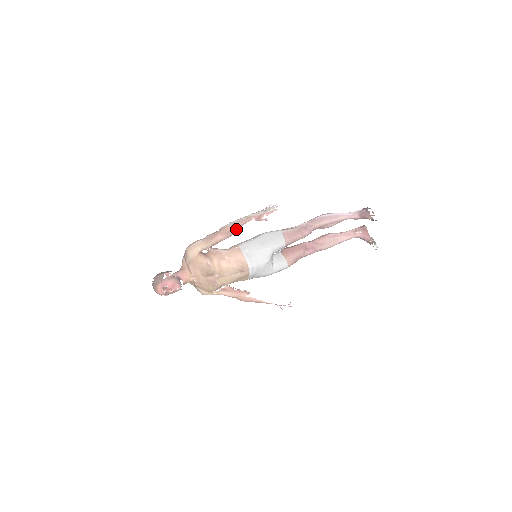
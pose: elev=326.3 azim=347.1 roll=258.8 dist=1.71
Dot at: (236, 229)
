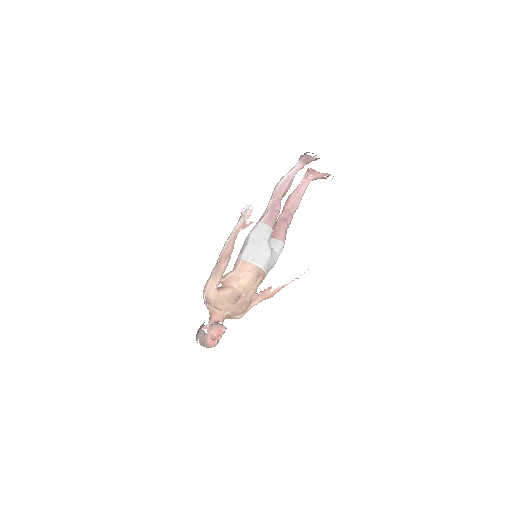
Dot at: (232, 248)
